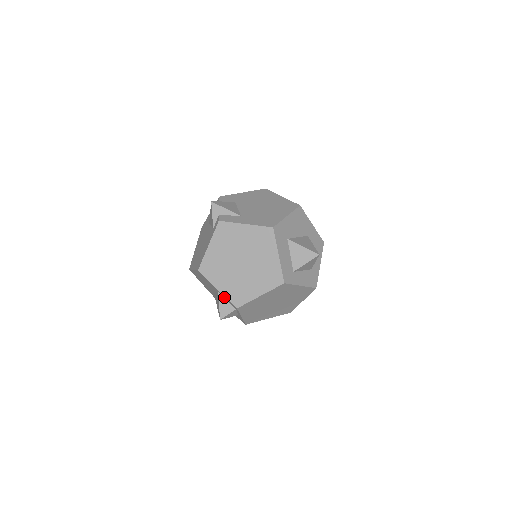
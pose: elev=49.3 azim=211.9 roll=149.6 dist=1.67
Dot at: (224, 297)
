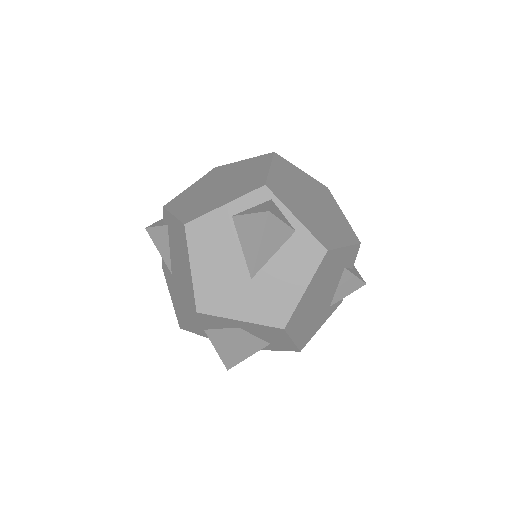
Dot at: (243, 208)
